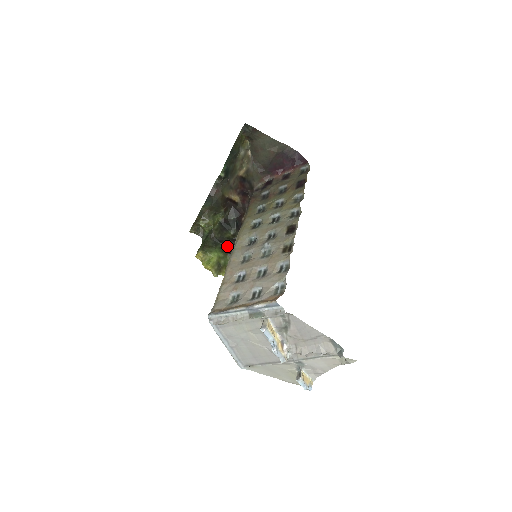
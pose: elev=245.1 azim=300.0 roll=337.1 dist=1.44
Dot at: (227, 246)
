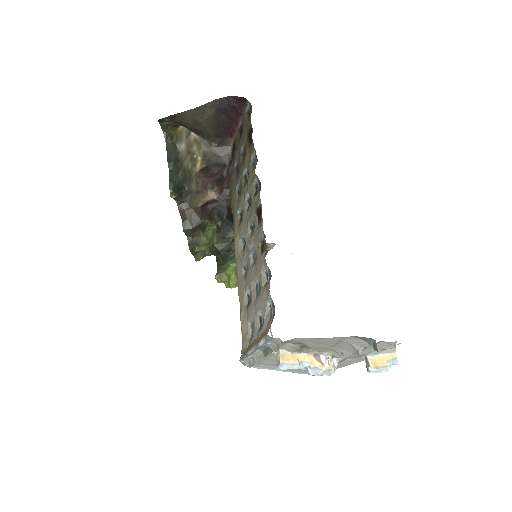
Dot at: occluded
